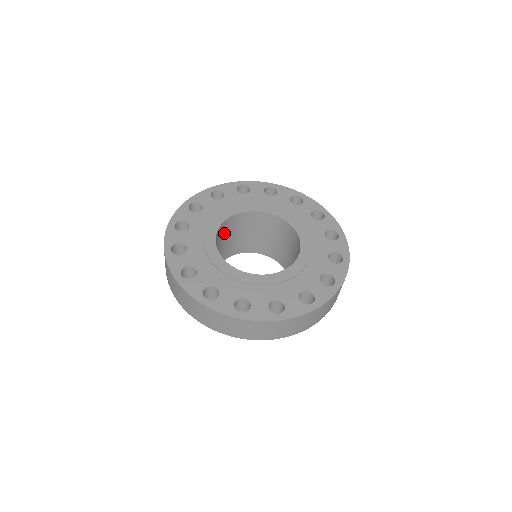
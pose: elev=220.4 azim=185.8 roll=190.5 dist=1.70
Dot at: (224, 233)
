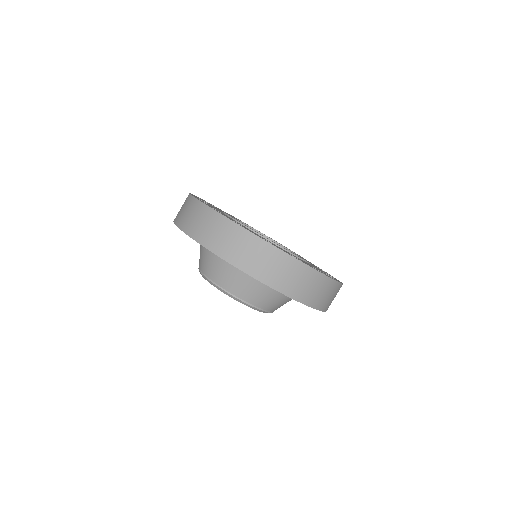
Dot at: occluded
